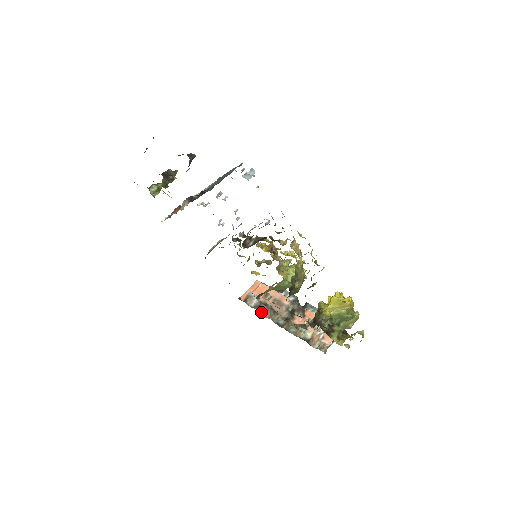
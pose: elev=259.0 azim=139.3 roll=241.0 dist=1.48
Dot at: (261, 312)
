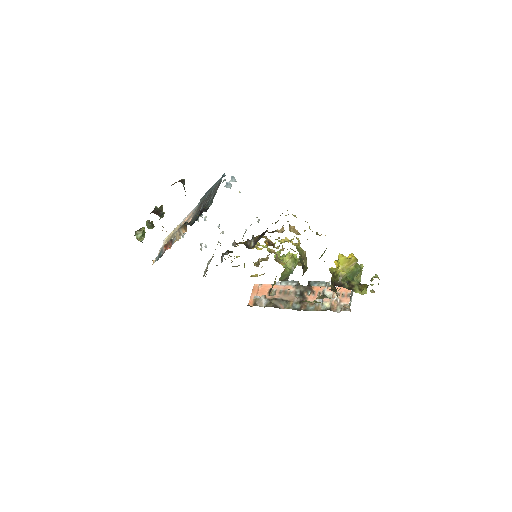
Dot at: (275, 307)
